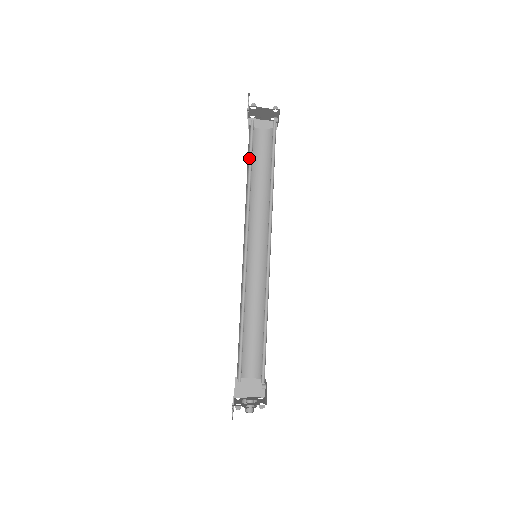
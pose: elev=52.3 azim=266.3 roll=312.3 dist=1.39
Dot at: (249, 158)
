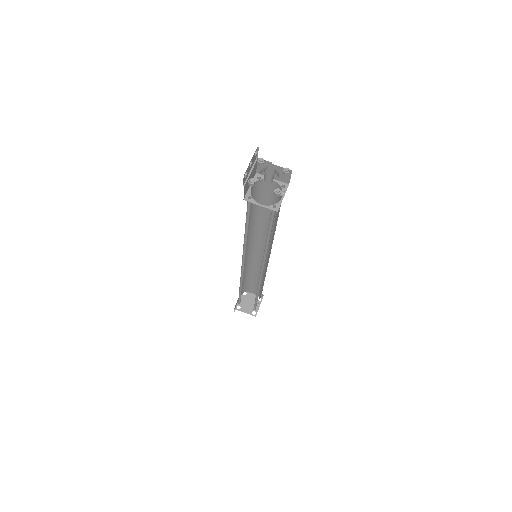
Dot at: (245, 280)
